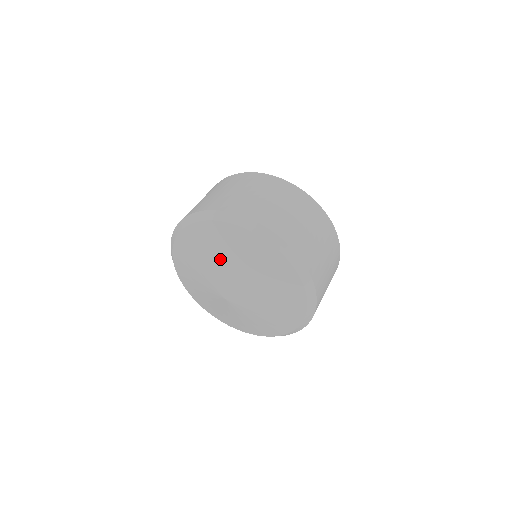
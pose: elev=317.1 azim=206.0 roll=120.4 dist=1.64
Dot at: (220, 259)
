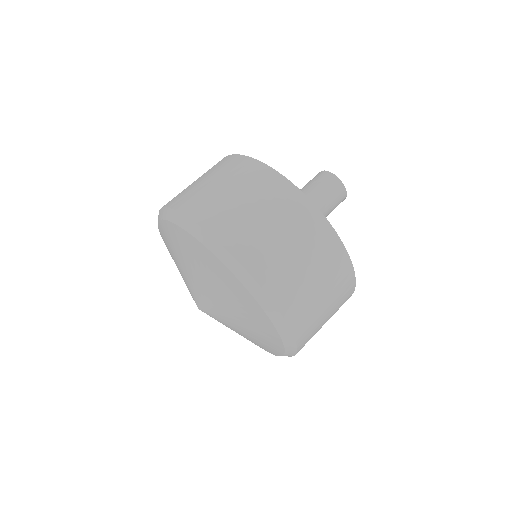
Dot at: (181, 263)
